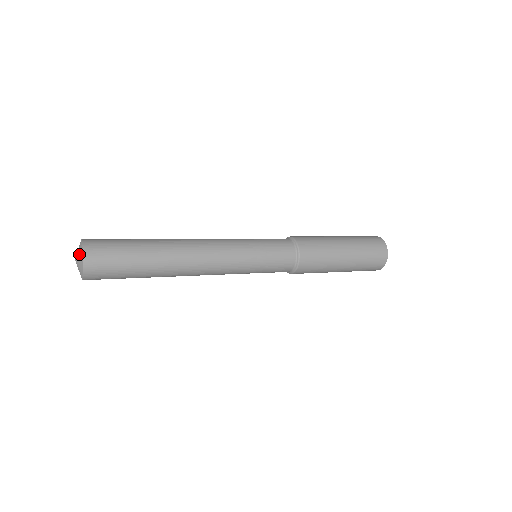
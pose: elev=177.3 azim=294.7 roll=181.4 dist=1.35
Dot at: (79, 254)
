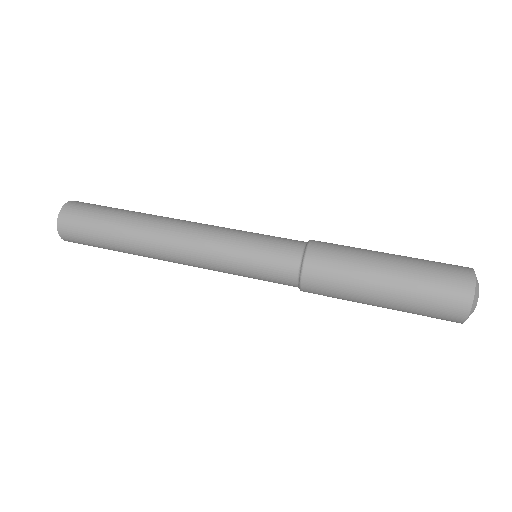
Dot at: occluded
